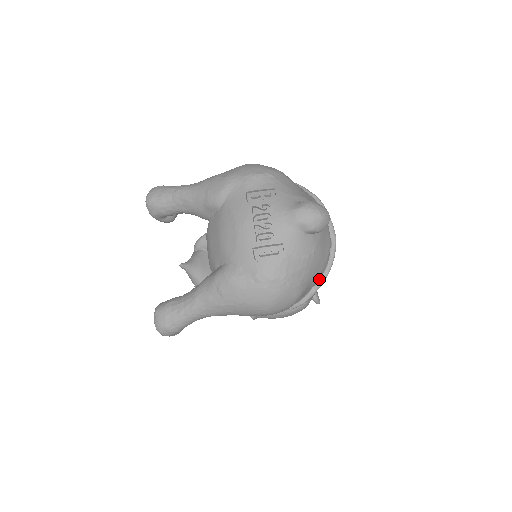
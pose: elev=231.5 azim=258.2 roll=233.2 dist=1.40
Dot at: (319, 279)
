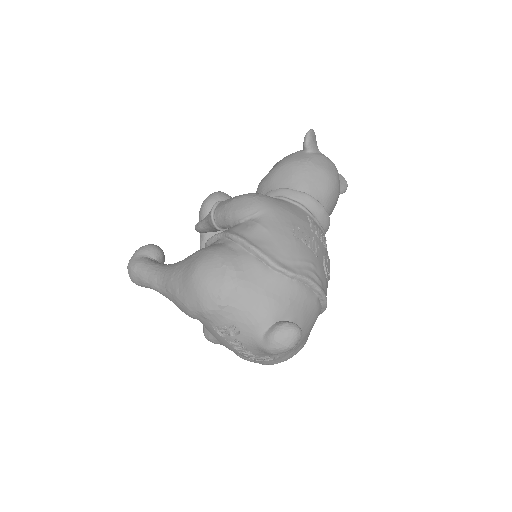
Dot at: (320, 312)
